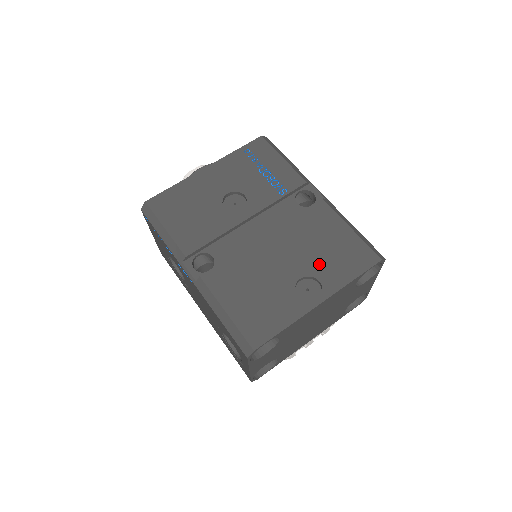
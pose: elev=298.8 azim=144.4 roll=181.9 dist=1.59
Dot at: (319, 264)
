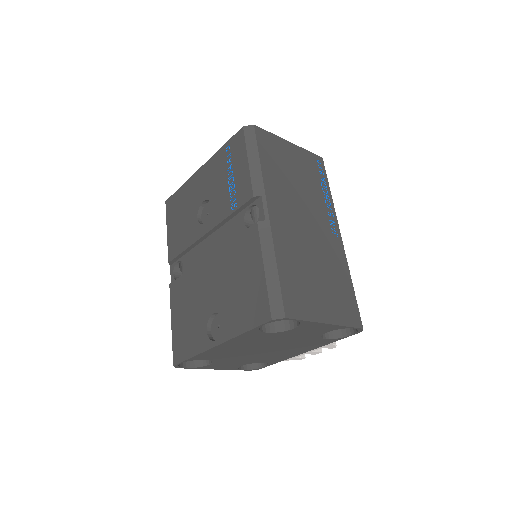
Dot at: (228, 303)
